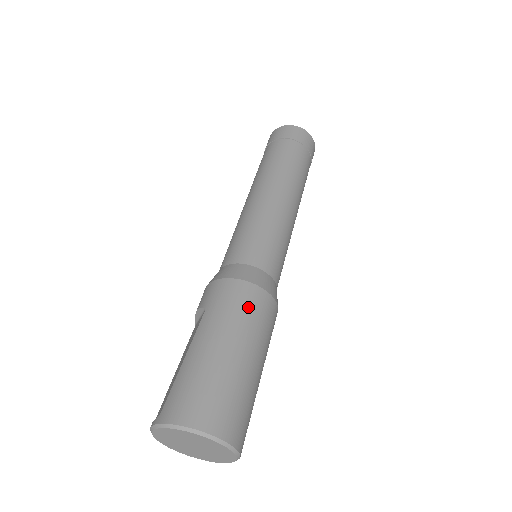
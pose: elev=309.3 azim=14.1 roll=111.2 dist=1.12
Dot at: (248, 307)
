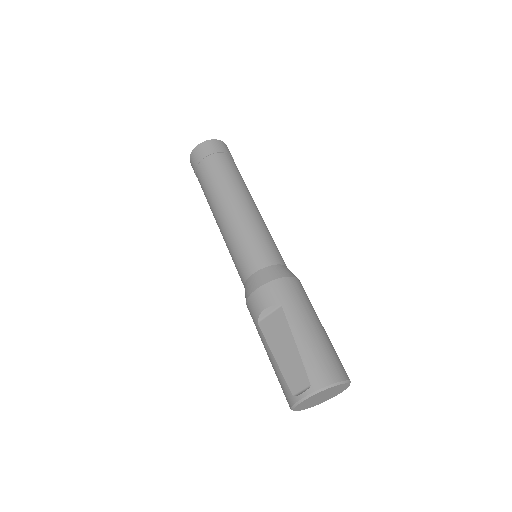
Dot at: (304, 294)
